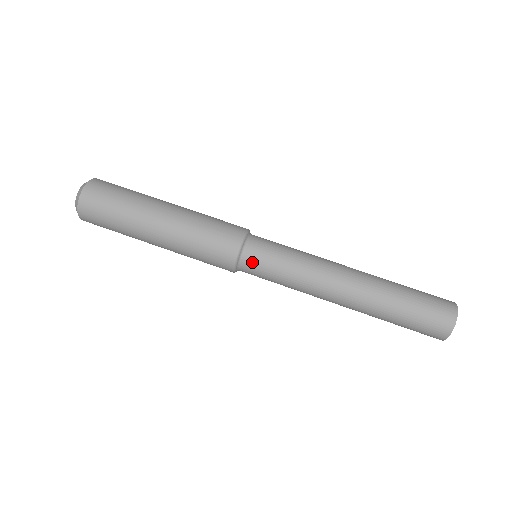
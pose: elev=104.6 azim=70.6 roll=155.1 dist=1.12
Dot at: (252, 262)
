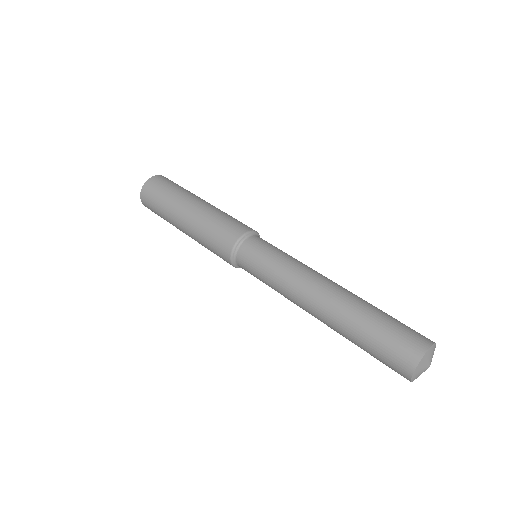
Dot at: (255, 242)
